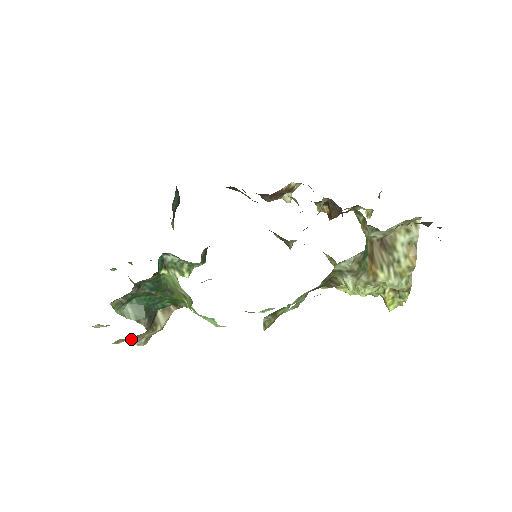
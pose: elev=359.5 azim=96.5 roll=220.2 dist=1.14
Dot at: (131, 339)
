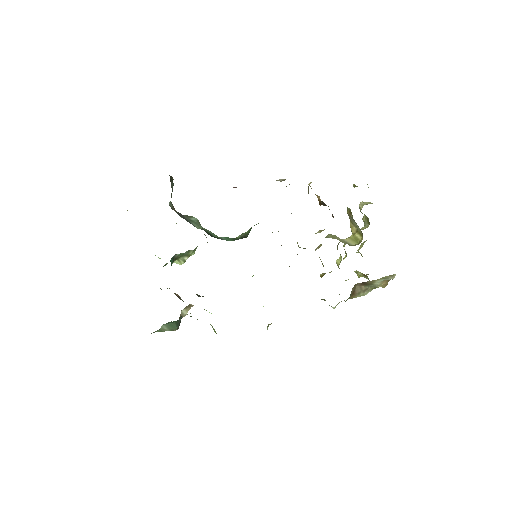
Dot at: occluded
